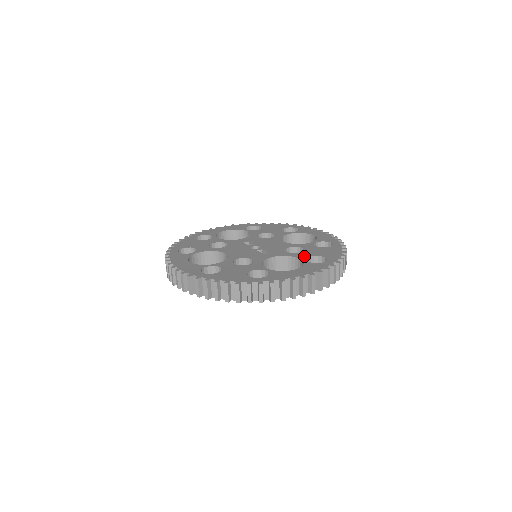
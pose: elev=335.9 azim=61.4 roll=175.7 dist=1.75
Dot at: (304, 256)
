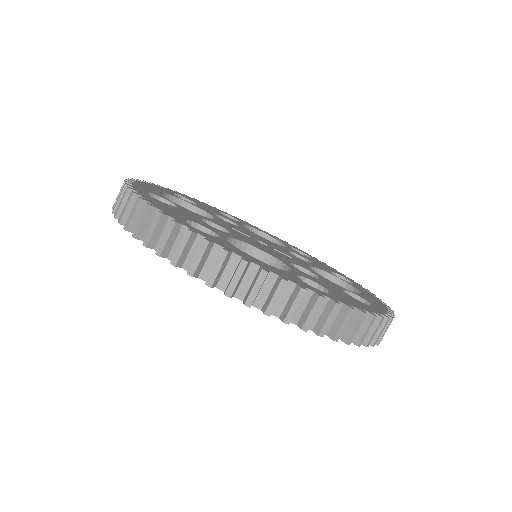
Dot at: (327, 270)
